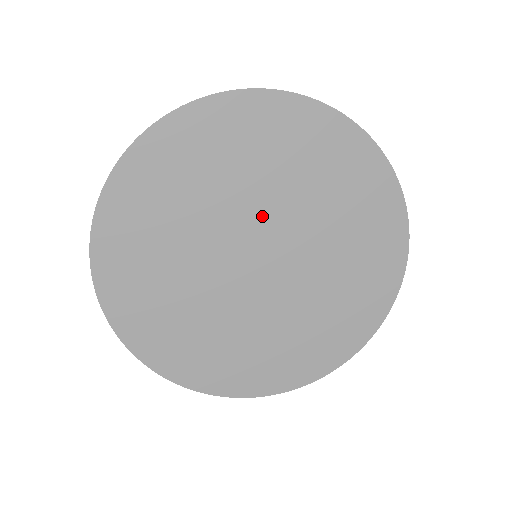
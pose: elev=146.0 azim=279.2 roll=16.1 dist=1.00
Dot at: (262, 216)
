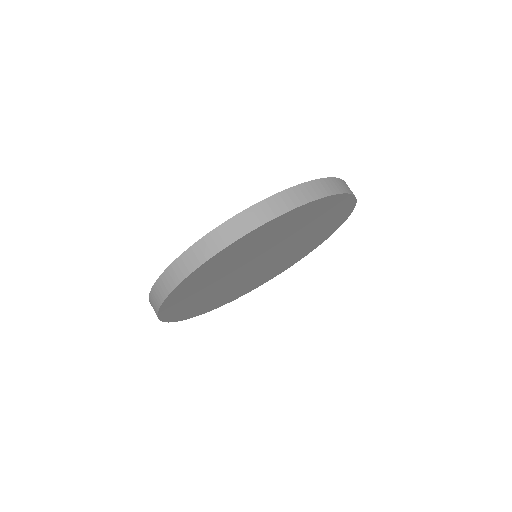
Dot at: (272, 249)
